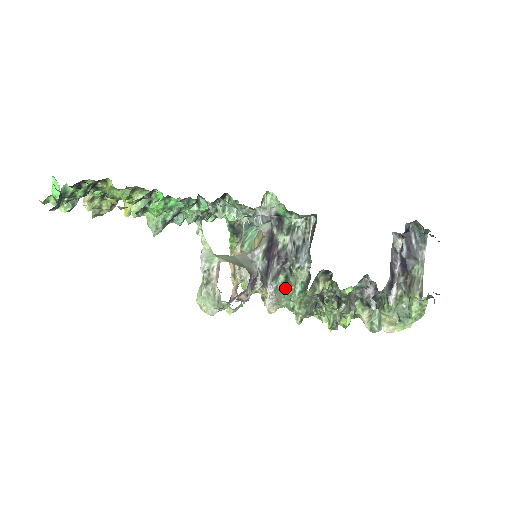
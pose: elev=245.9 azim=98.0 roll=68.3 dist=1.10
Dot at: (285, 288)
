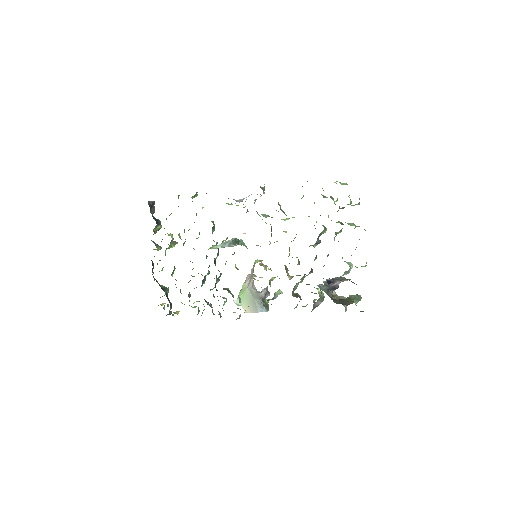
Dot at: occluded
